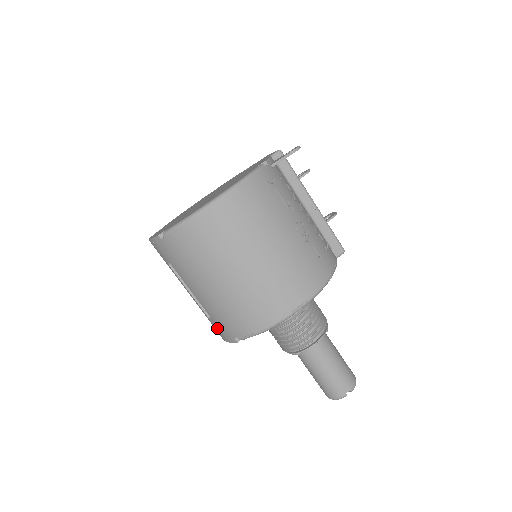
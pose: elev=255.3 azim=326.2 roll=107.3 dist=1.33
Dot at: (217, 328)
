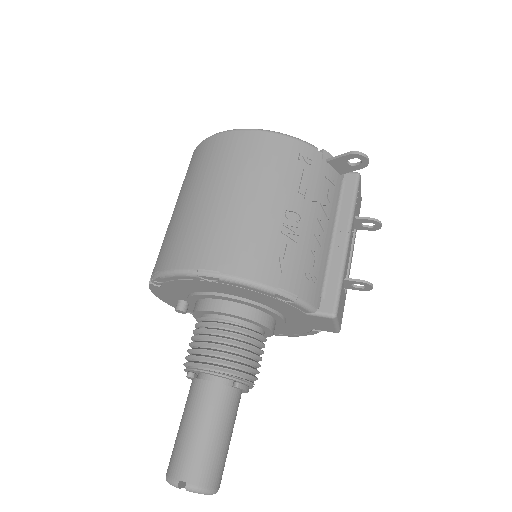
Dot at: occluded
